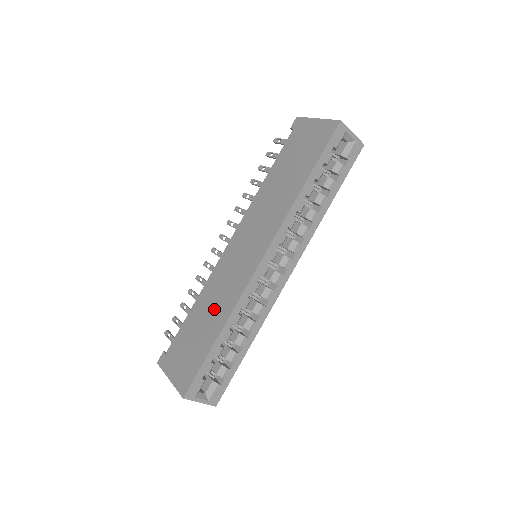
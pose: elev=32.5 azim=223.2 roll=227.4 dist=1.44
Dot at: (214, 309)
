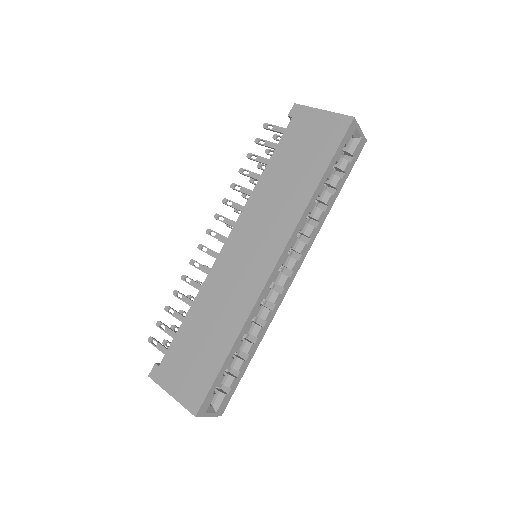
Dot at: (220, 318)
